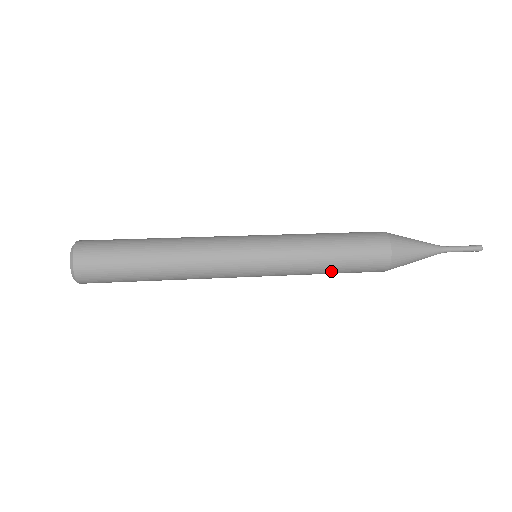
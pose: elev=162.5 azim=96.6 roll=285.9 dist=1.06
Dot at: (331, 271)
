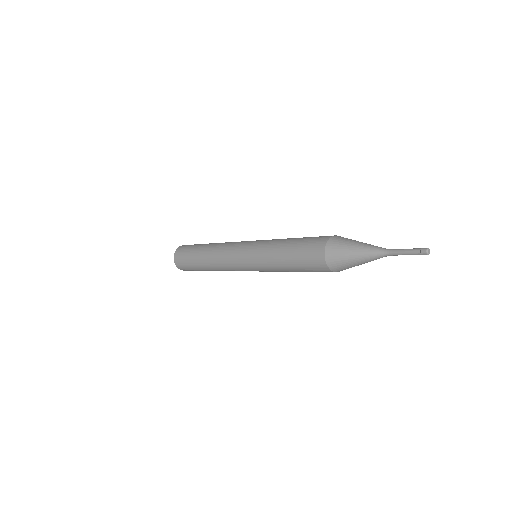
Dot at: (289, 267)
